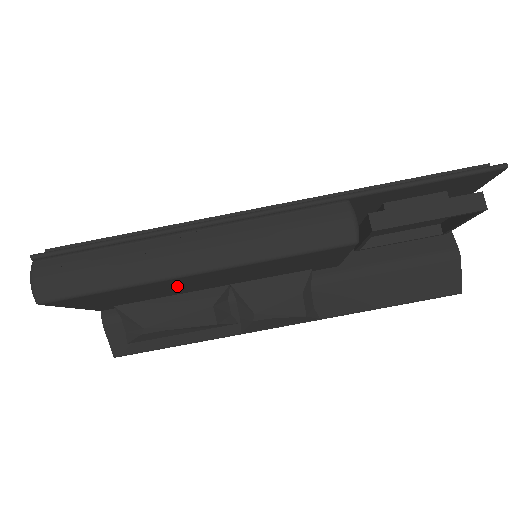
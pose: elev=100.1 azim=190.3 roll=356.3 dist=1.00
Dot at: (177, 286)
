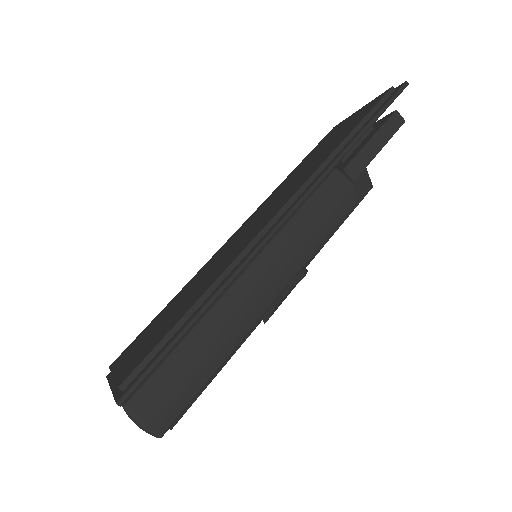
Dot at: occluded
